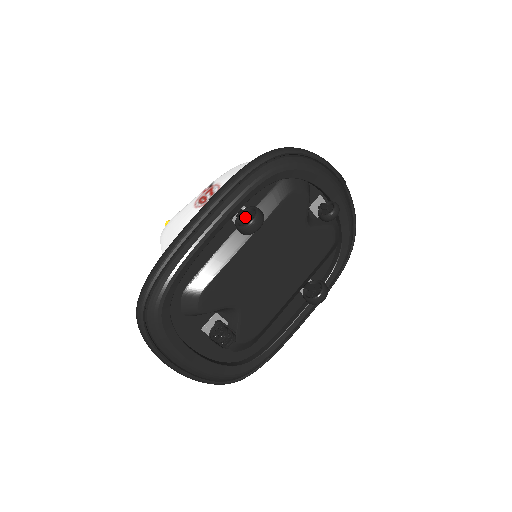
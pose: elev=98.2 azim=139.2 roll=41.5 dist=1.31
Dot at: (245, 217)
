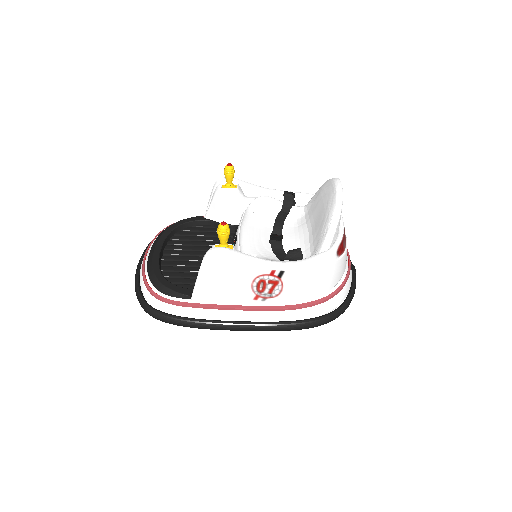
Dot at: occluded
